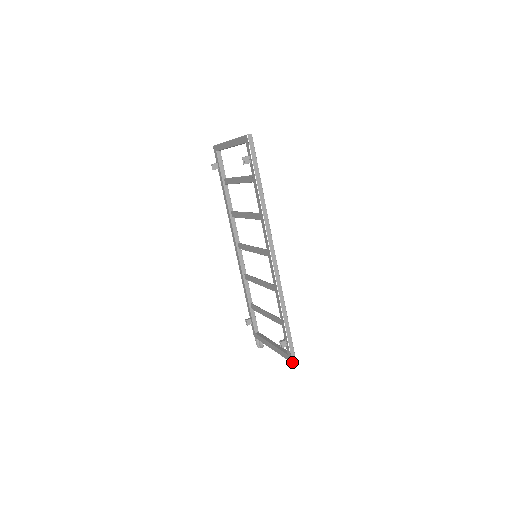
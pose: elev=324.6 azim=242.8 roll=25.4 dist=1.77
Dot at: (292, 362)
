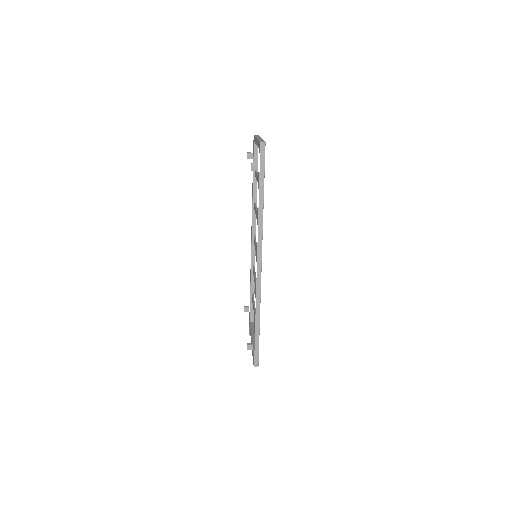
Dot at: (254, 366)
